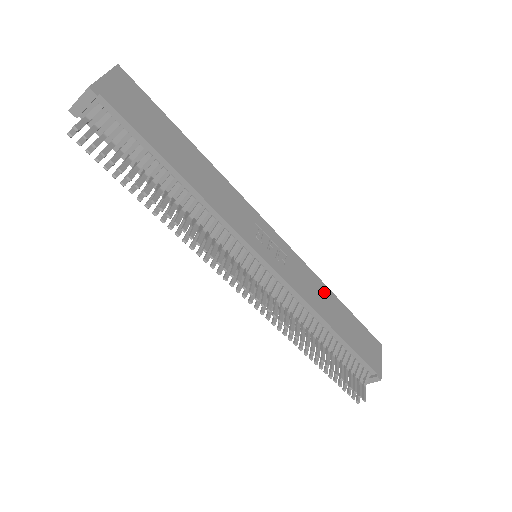
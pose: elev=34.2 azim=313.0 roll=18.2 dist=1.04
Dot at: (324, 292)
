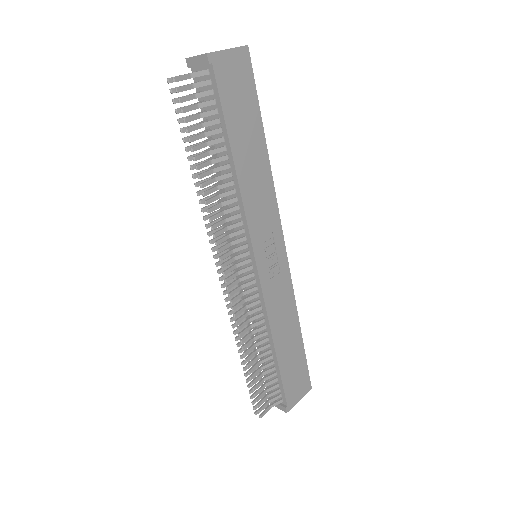
Dot at: (292, 319)
